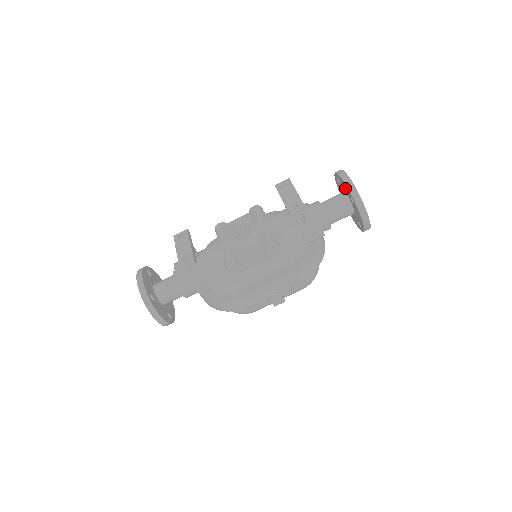
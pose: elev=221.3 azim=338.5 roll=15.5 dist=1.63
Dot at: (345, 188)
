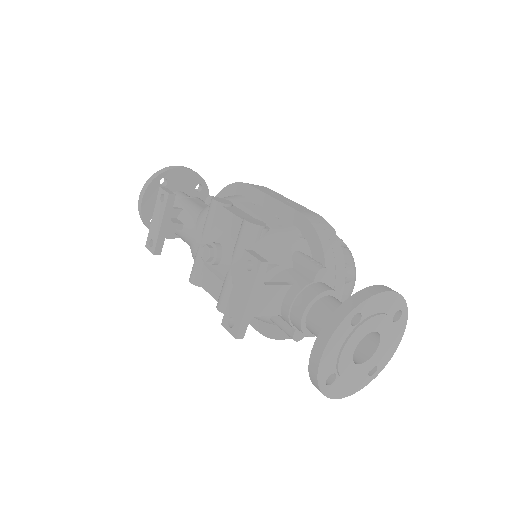
Dot at: occluded
